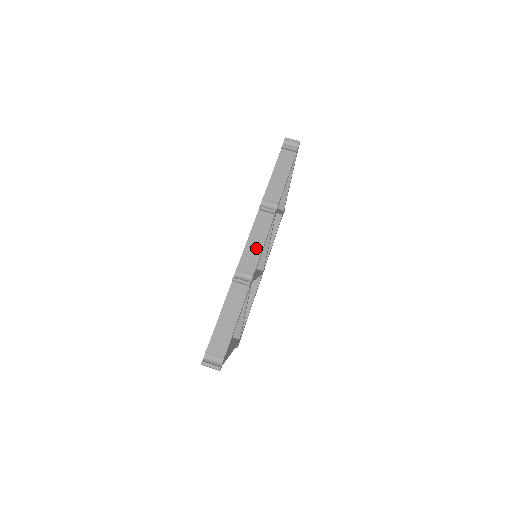
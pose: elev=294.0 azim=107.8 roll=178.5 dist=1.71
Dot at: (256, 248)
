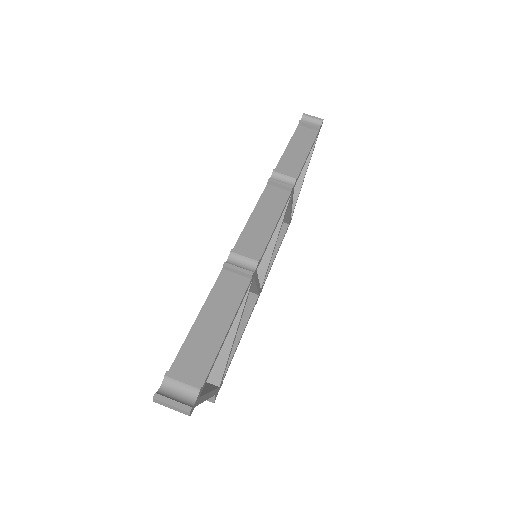
Dot at: (263, 229)
